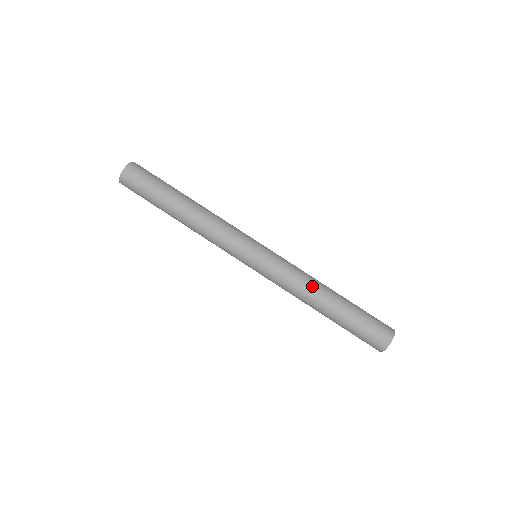
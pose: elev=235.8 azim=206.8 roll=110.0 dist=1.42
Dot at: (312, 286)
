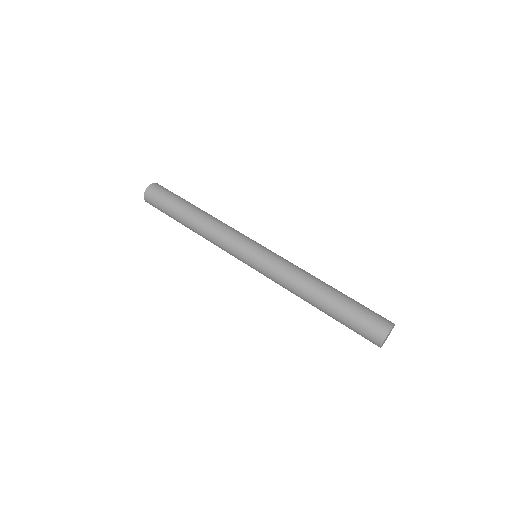
Dot at: (307, 277)
